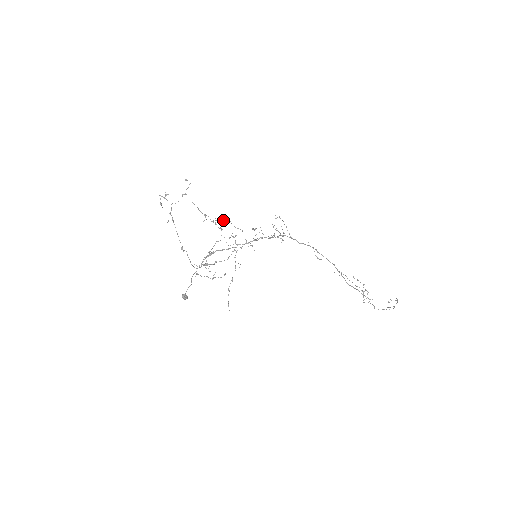
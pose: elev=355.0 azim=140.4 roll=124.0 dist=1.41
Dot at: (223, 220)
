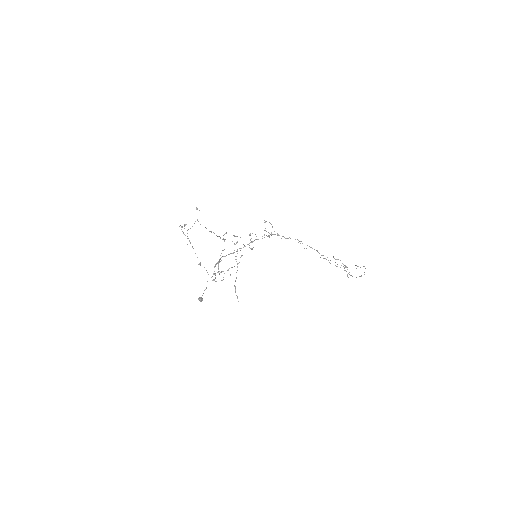
Dot at: (225, 233)
